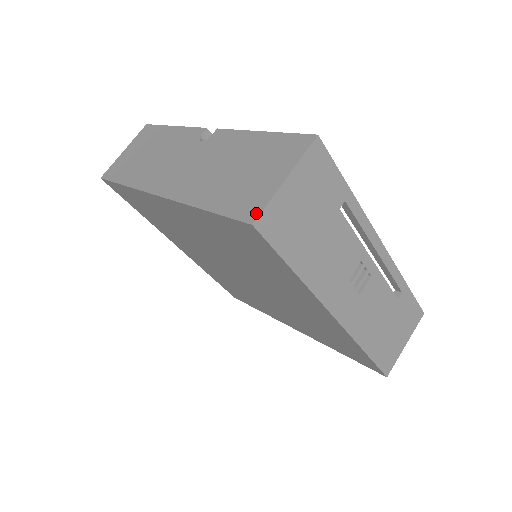
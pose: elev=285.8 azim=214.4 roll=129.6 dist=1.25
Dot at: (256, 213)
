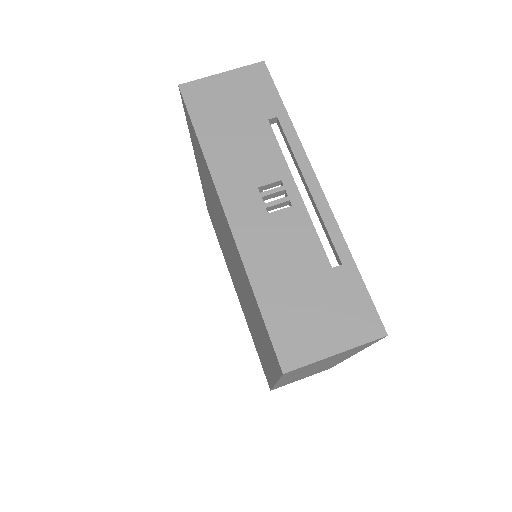
Dot at: (188, 85)
